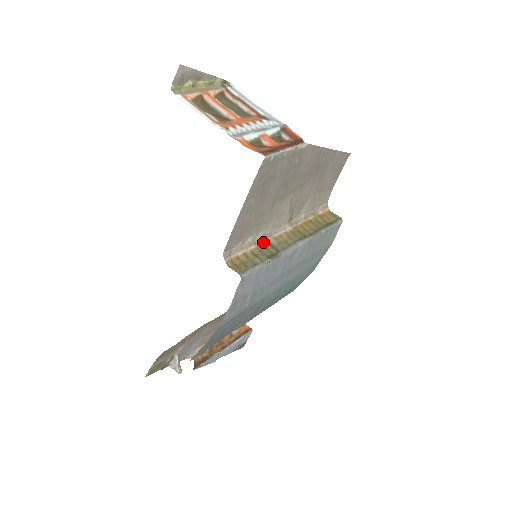
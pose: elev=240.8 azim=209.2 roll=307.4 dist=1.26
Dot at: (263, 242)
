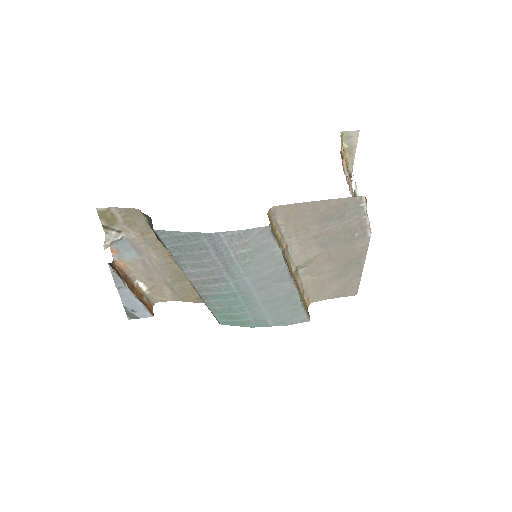
Dot at: (284, 245)
